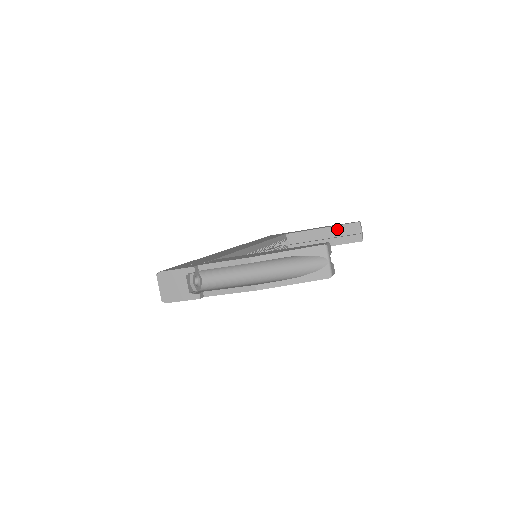
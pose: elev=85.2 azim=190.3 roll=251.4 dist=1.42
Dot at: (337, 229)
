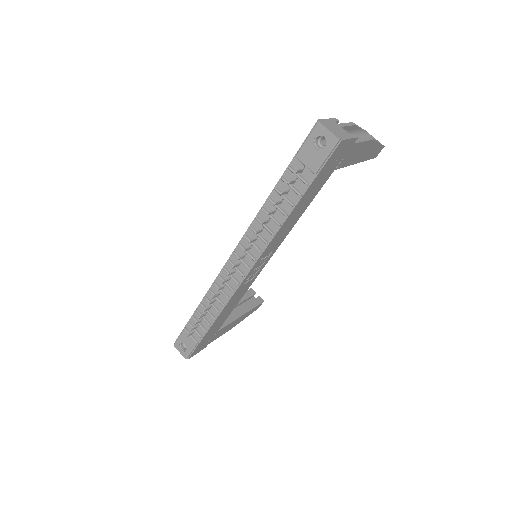
Dot at: (241, 298)
